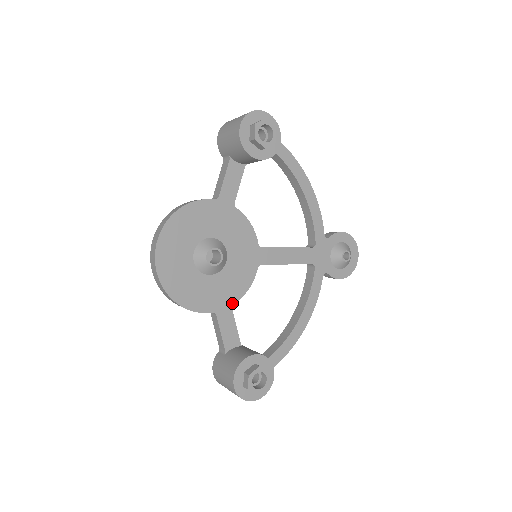
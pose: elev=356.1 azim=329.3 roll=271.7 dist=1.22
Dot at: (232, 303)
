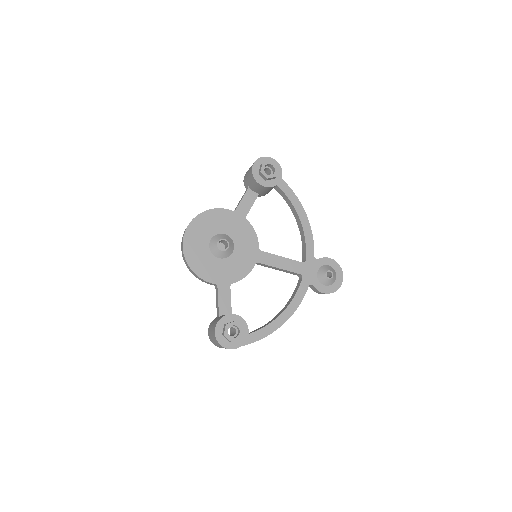
Dot at: (231, 282)
